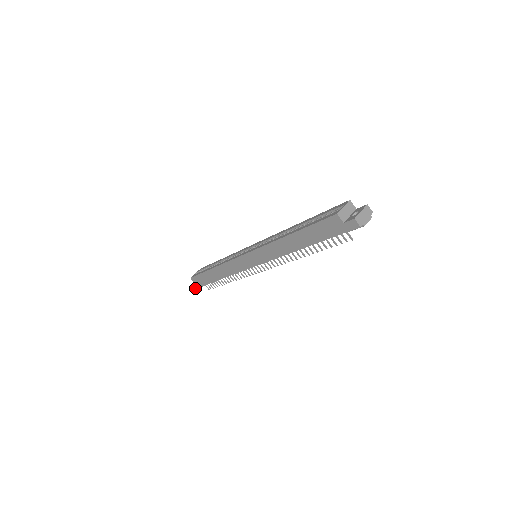
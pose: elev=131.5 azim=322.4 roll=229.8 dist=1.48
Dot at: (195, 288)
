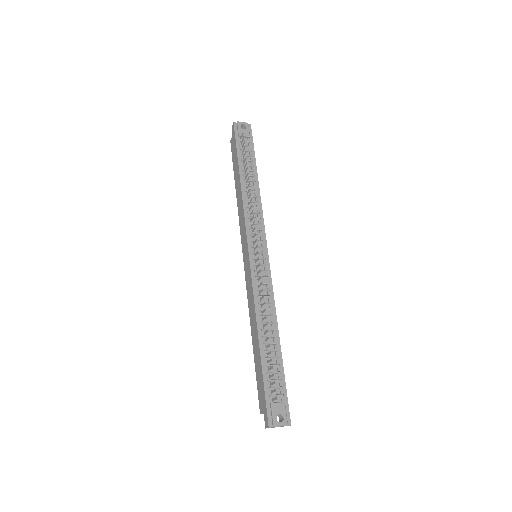
Dot at: (268, 424)
